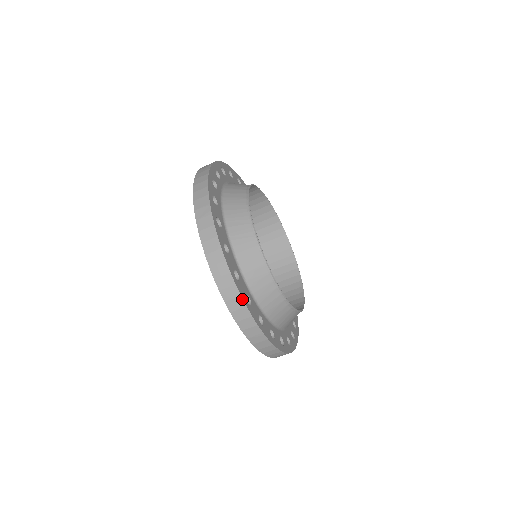
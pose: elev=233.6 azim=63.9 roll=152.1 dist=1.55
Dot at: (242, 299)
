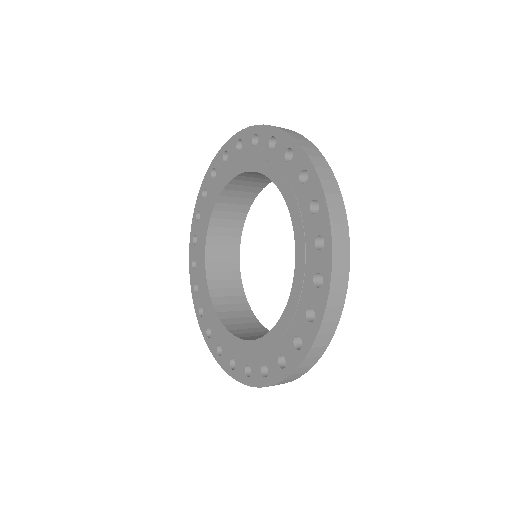
Dot at: occluded
